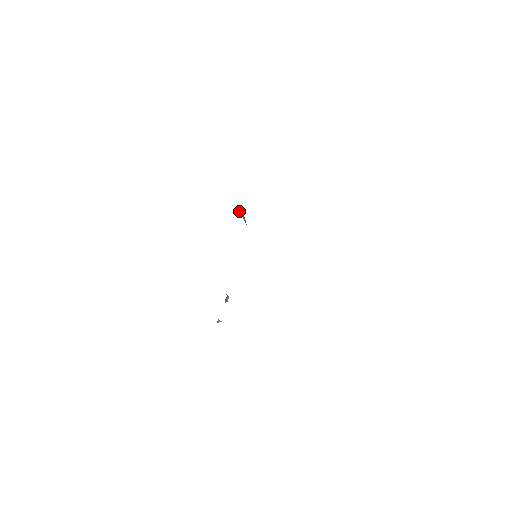
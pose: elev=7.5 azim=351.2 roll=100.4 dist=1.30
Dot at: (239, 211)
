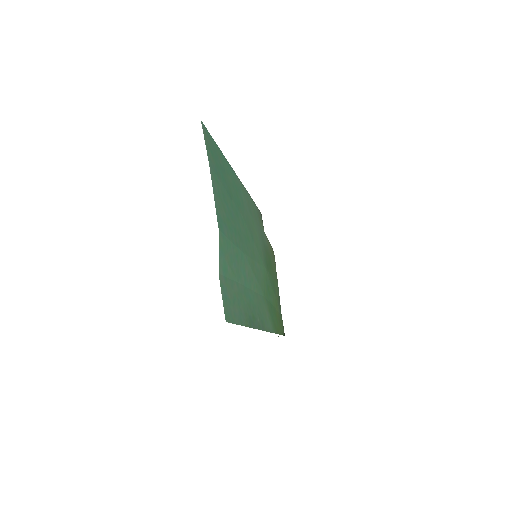
Dot at: occluded
